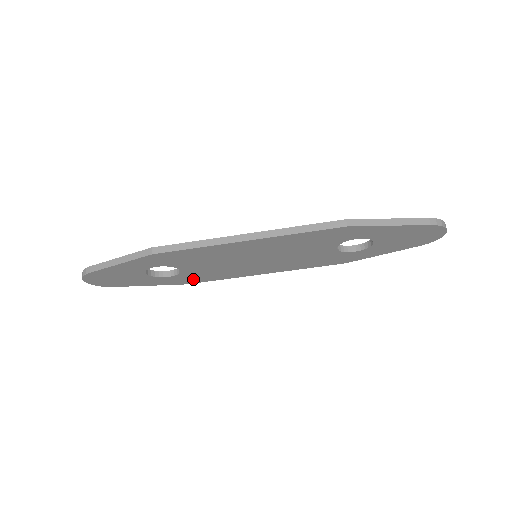
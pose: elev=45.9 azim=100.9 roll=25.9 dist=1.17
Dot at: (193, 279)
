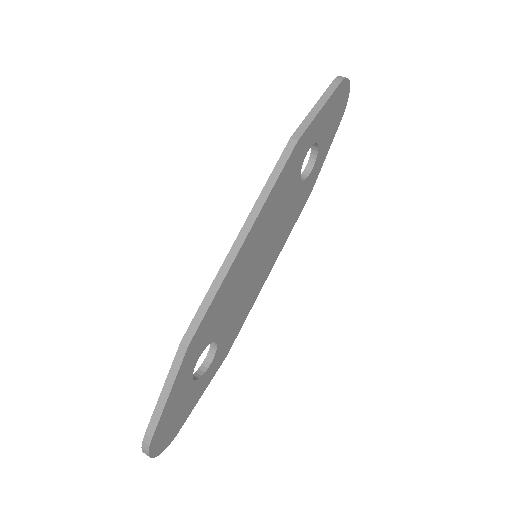
Dot at: (229, 342)
